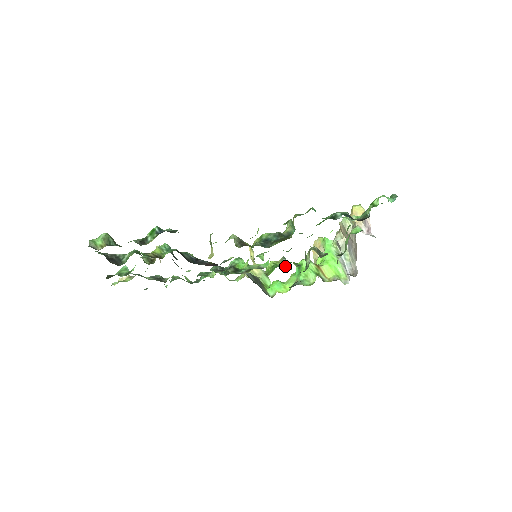
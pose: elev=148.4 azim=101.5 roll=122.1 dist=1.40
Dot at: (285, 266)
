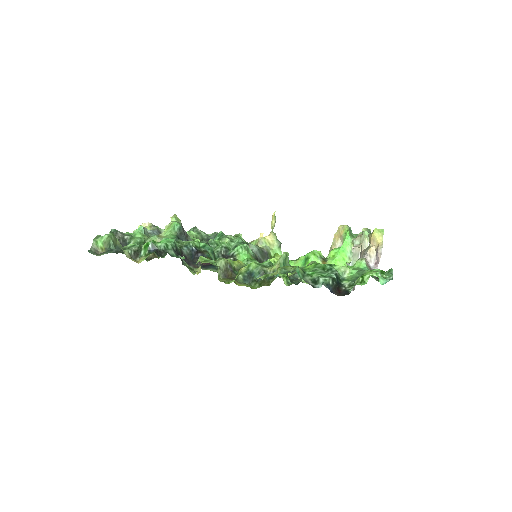
Dot at: occluded
